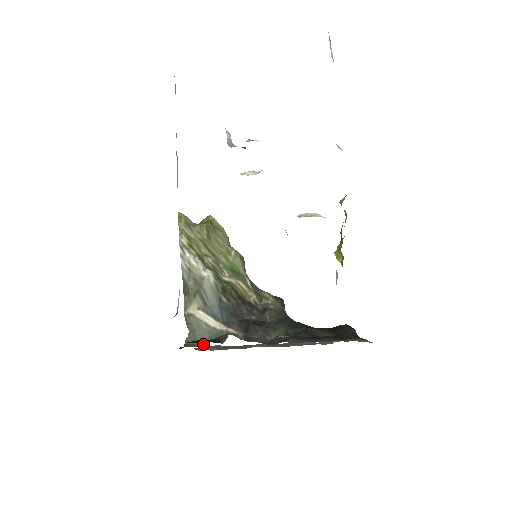
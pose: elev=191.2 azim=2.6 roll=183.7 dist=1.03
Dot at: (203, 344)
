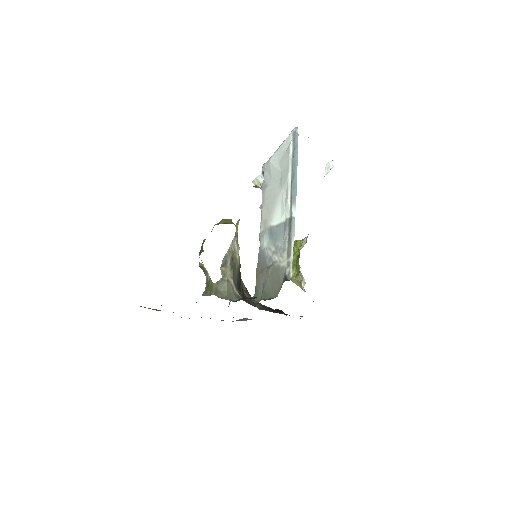
Dot at: (234, 301)
